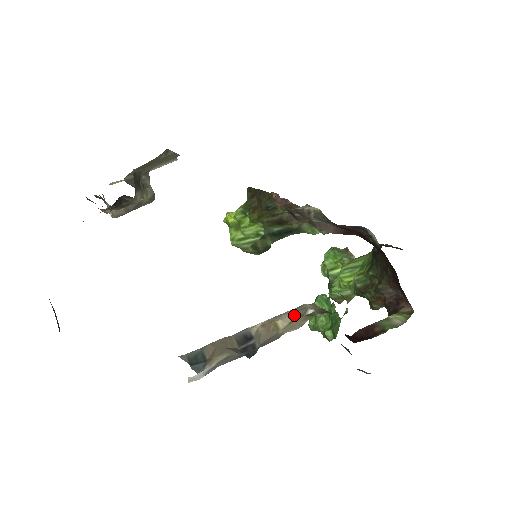
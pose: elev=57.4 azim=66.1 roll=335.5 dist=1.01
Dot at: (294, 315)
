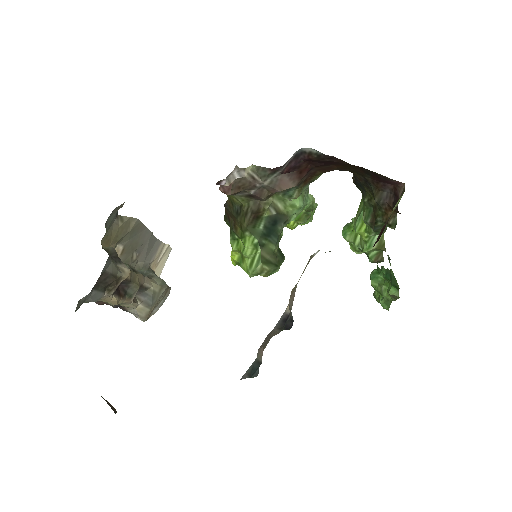
Dot at: (305, 267)
